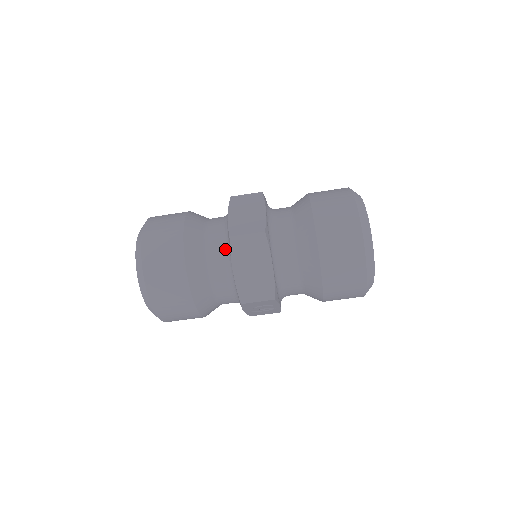
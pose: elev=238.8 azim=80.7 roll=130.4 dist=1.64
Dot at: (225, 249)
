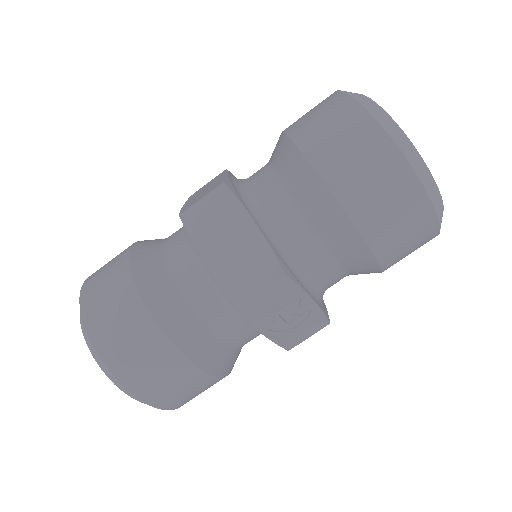
Dot at: (189, 245)
